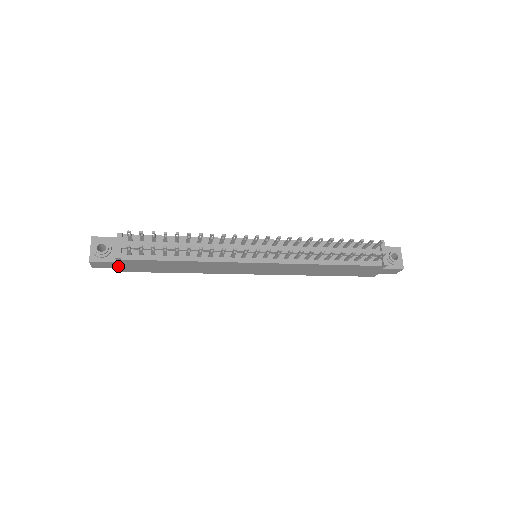
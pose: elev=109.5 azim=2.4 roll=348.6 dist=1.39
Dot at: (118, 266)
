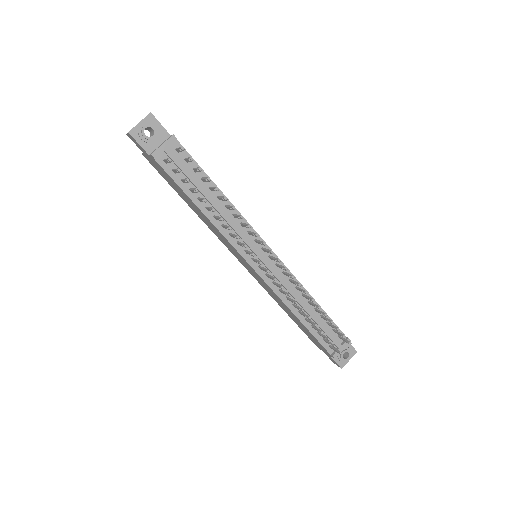
Dot at: (148, 156)
